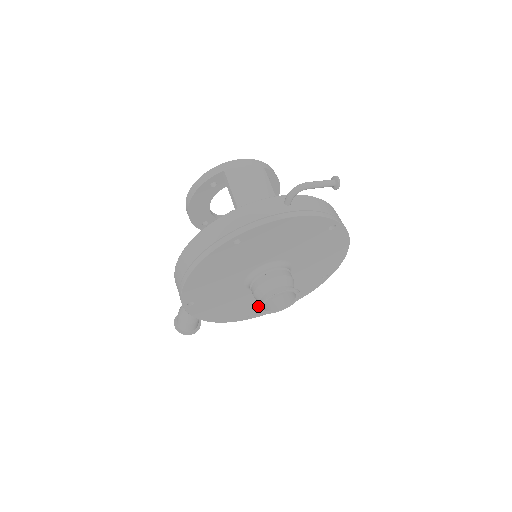
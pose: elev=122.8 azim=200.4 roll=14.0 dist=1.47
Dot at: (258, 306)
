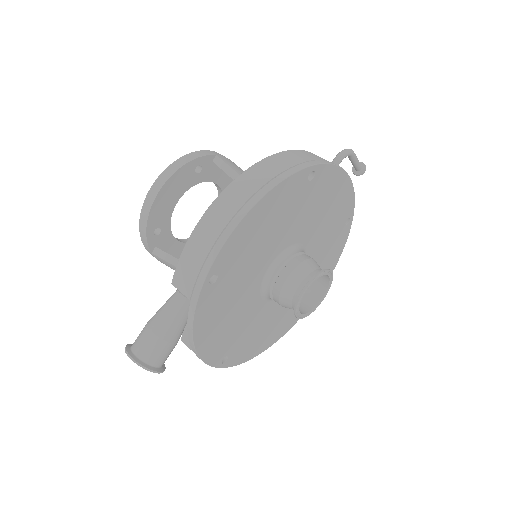
Dot at: (241, 339)
